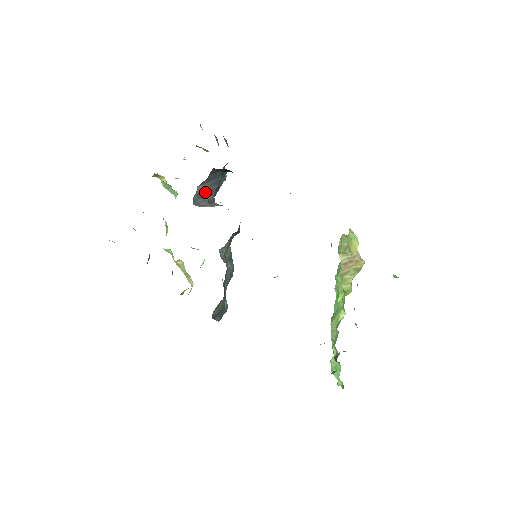
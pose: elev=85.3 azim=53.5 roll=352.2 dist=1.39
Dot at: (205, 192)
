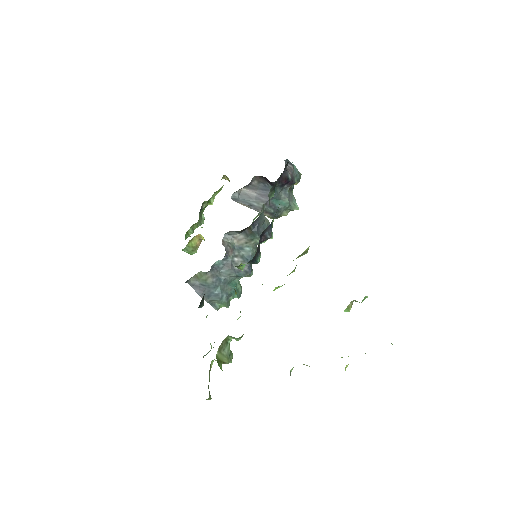
Dot at: (251, 197)
